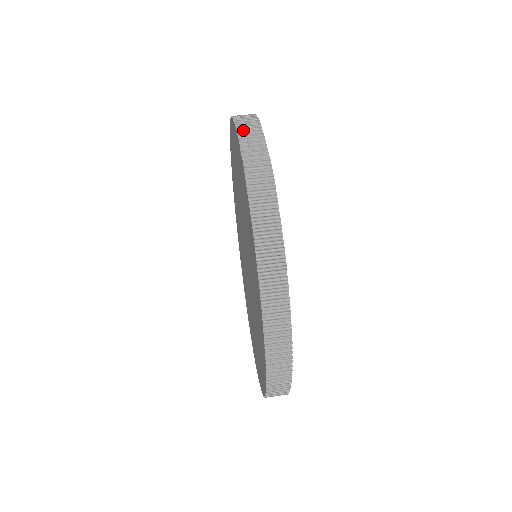
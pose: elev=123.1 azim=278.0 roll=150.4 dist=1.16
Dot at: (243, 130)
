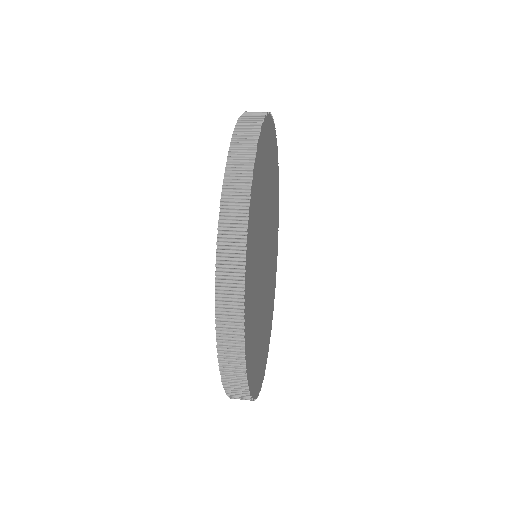
Dot at: (242, 126)
